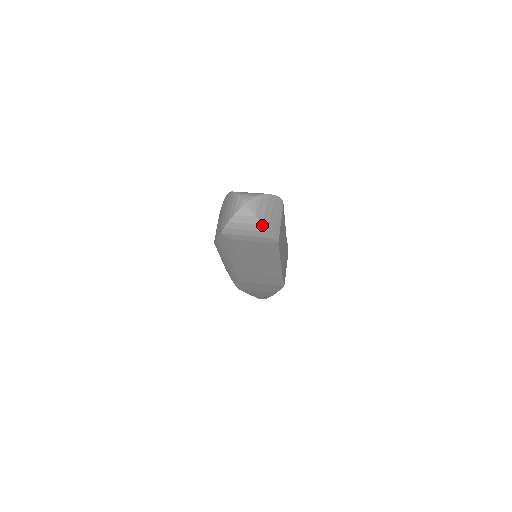
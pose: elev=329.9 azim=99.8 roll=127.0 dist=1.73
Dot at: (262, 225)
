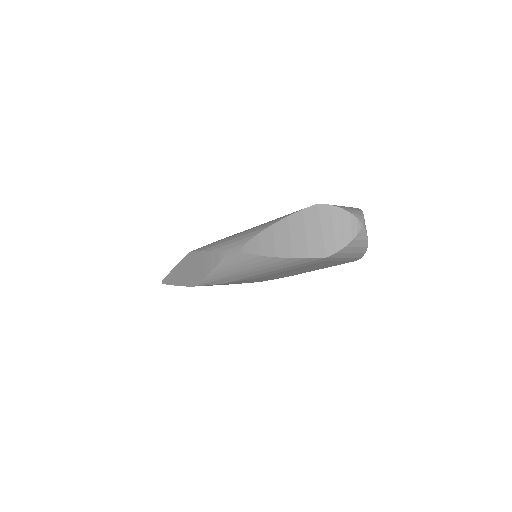
Dot at: occluded
